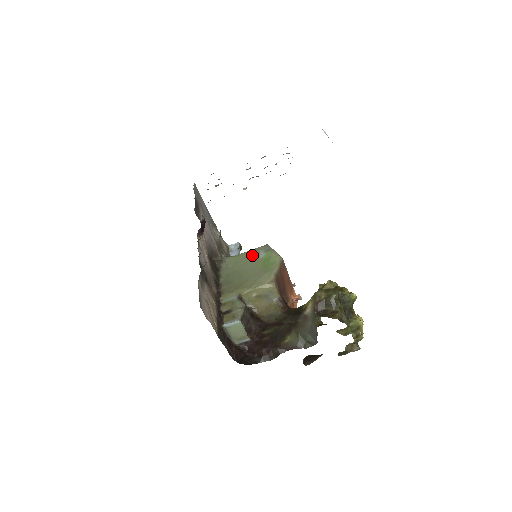
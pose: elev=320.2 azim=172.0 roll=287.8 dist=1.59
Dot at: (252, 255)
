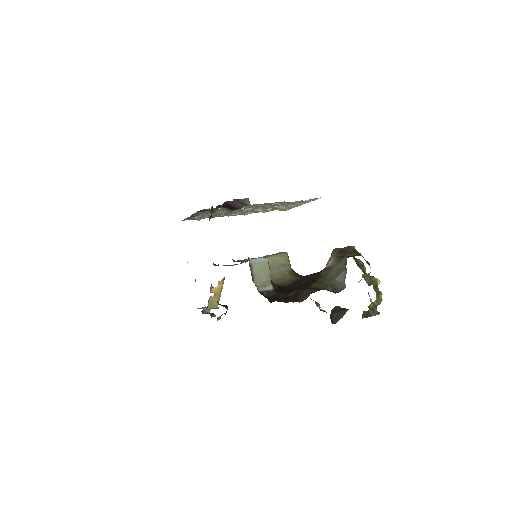
Dot at: occluded
